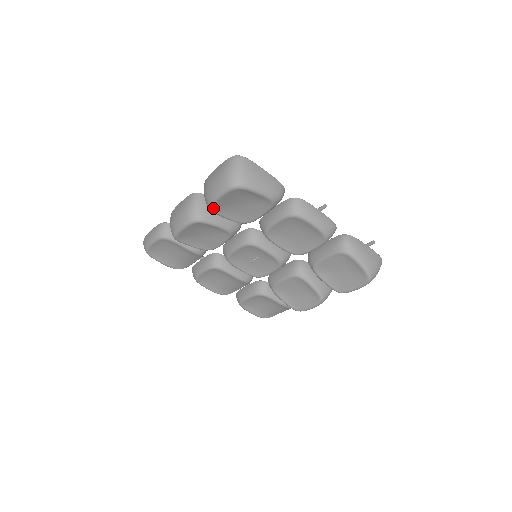
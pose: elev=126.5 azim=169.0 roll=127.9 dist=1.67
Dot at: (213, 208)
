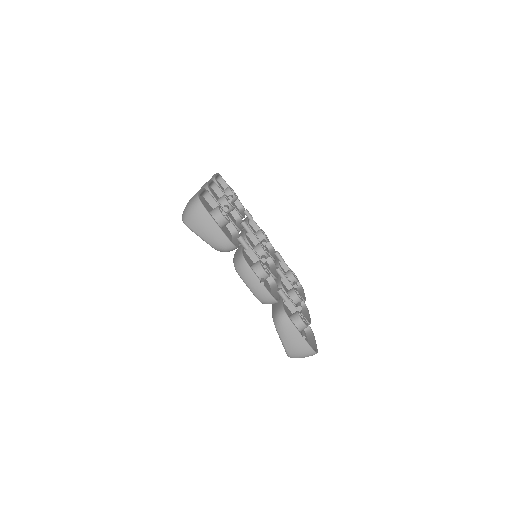
Dot at: occluded
